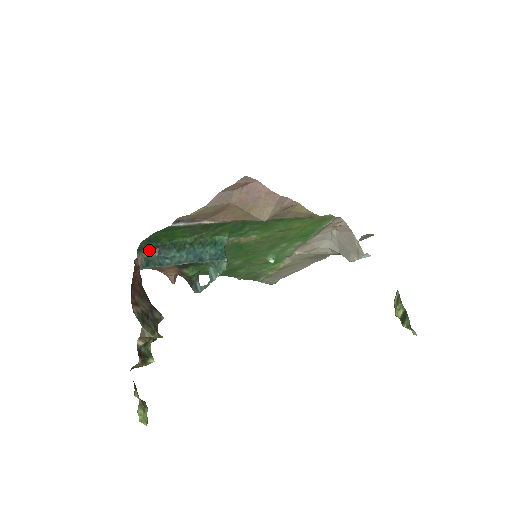
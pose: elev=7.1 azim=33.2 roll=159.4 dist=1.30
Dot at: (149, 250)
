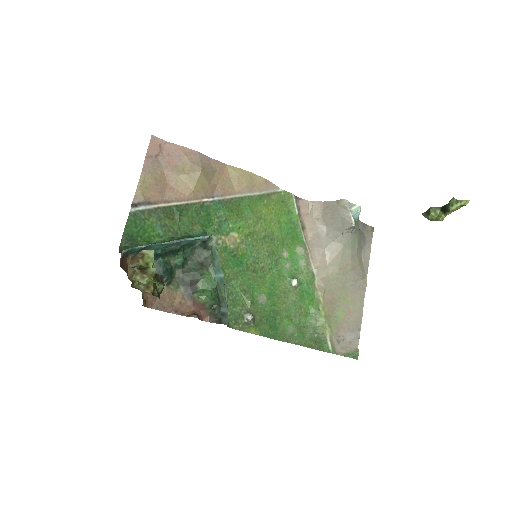
Dot at: occluded
